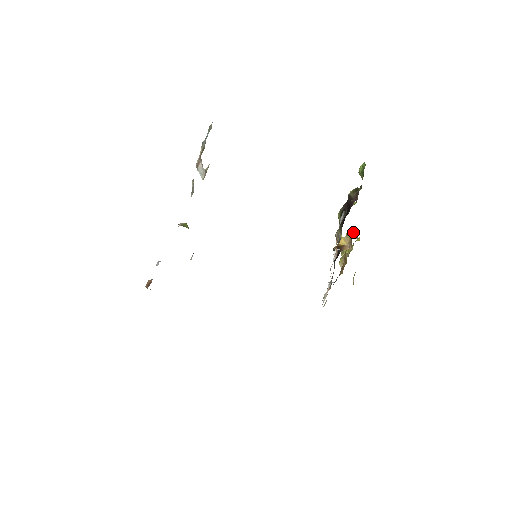
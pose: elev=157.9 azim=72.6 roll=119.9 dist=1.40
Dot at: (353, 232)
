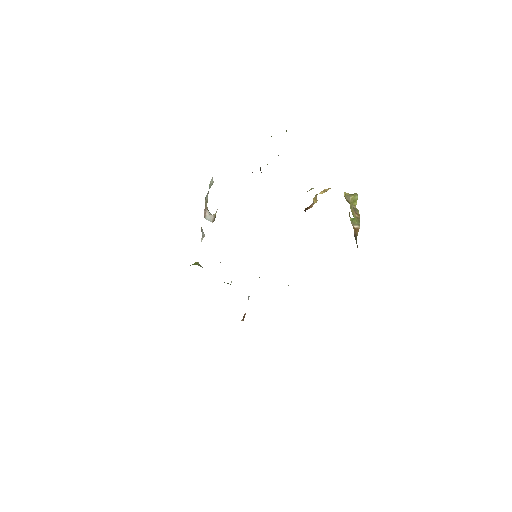
Dot at: (310, 189)
